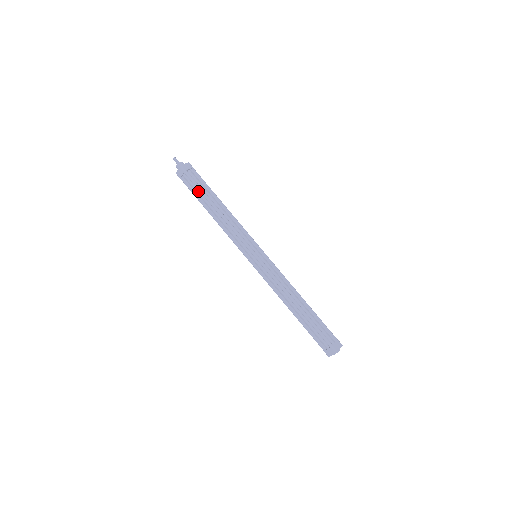
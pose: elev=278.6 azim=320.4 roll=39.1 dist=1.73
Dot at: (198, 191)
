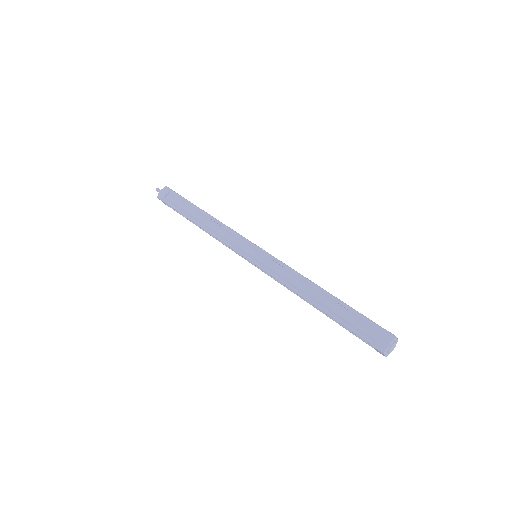
Dot at: (184, 205)
